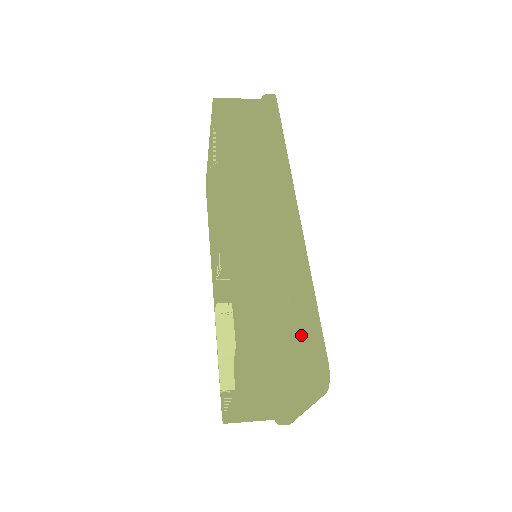
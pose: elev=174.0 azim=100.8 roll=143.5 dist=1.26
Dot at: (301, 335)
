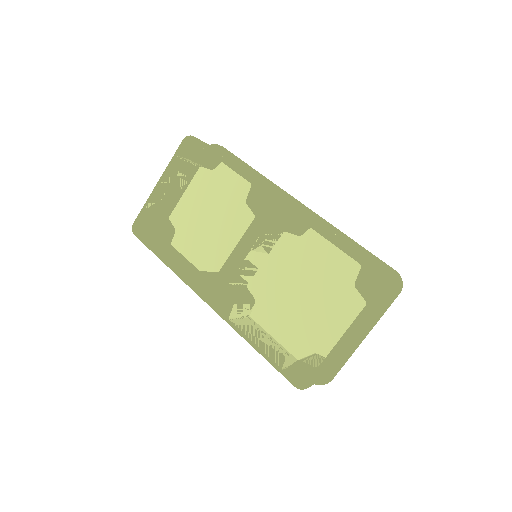
Dot at: (372, 262)
